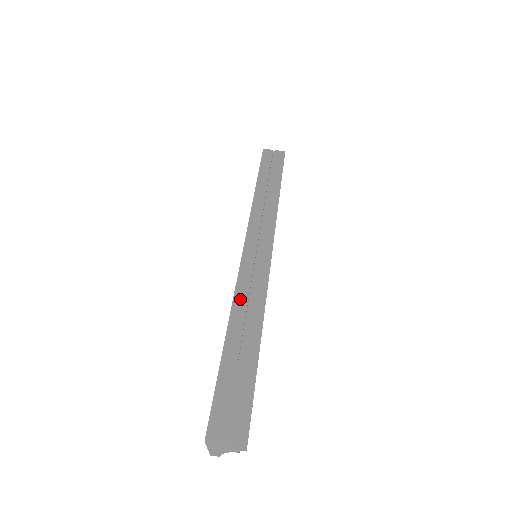
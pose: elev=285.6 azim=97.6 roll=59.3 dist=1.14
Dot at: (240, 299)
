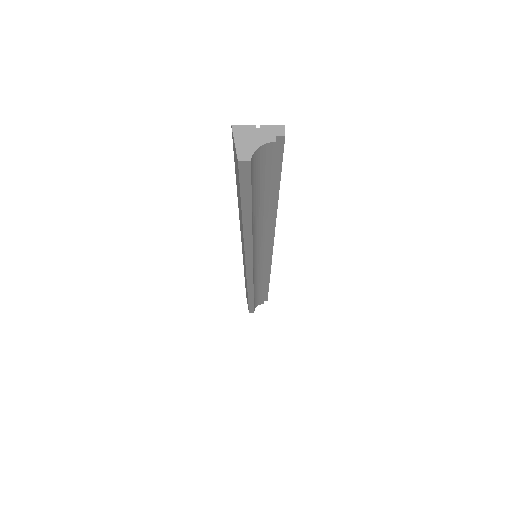
Dot at: occluded
